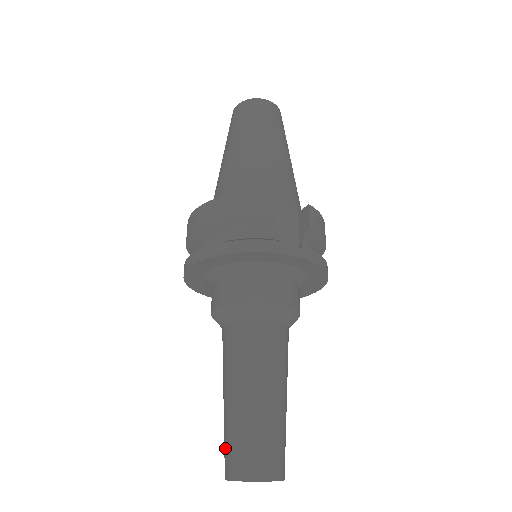
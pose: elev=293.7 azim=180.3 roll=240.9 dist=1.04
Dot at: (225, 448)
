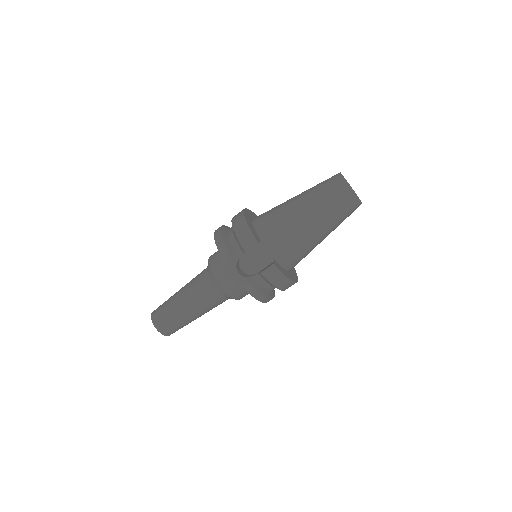
Dot at: occluded
